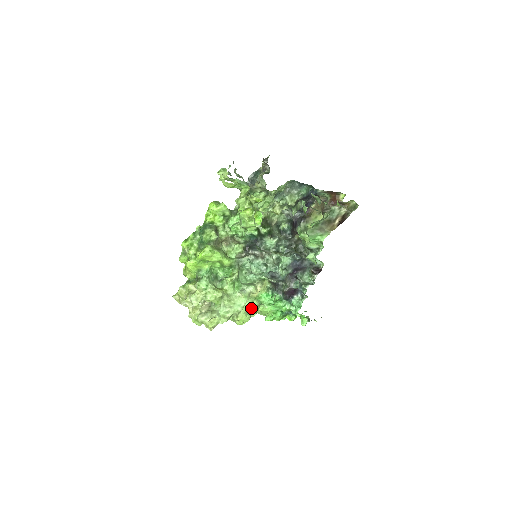
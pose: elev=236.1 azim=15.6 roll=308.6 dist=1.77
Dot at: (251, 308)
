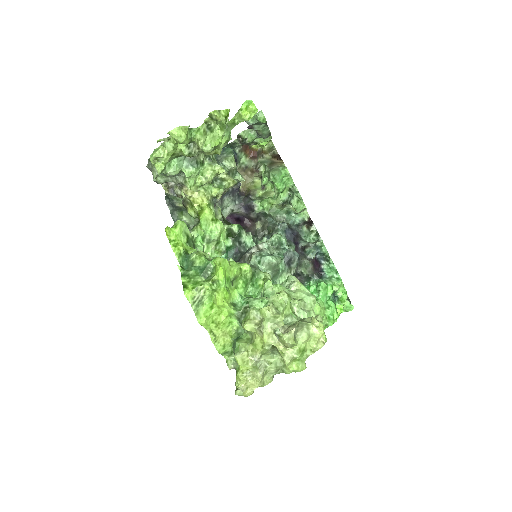
Dot at: occluded
